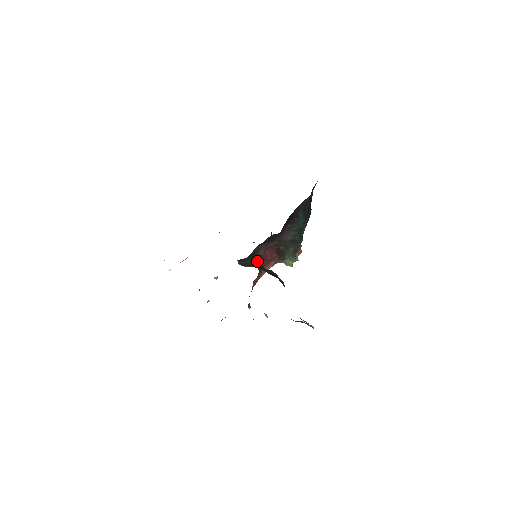
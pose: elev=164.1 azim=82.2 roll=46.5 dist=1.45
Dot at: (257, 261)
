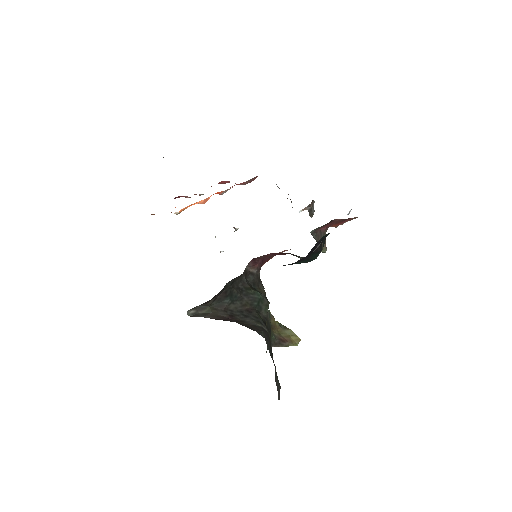
Dot at: (228, 295)
